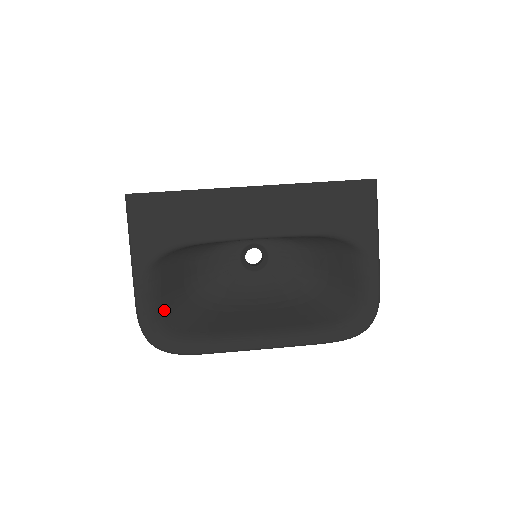
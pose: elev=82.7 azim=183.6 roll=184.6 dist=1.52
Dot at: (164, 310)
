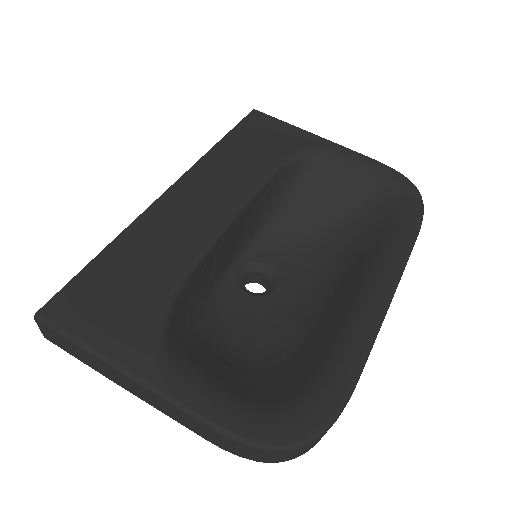
Dot at: (248, 396)
